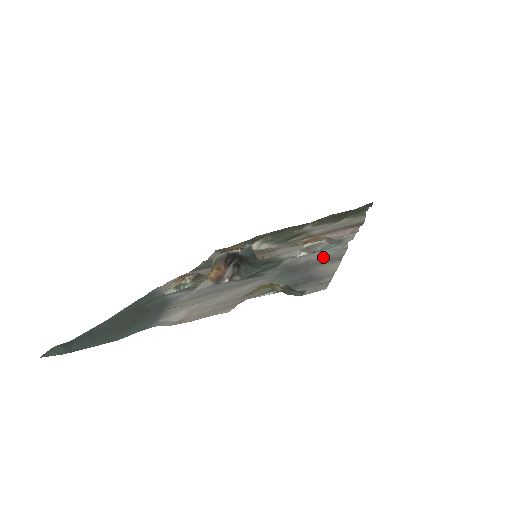
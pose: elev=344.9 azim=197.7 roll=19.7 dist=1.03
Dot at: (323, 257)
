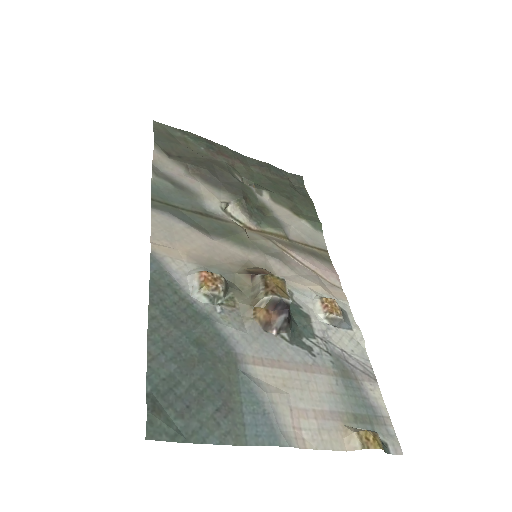
Dot at: (354, 355)
